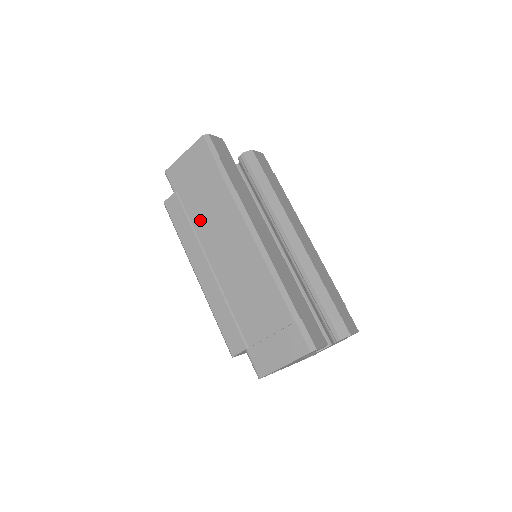
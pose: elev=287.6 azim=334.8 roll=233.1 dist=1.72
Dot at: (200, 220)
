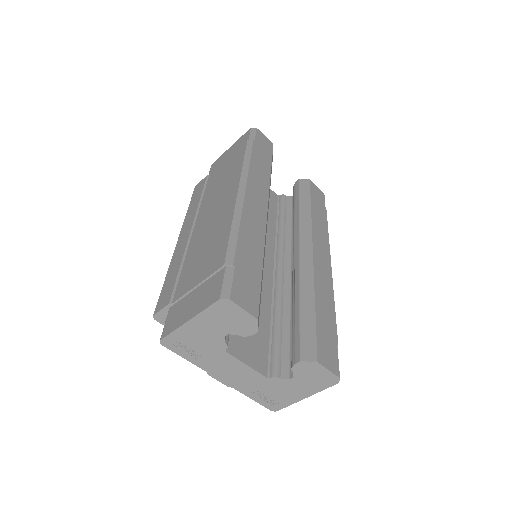
Dot at: (210, 192)
